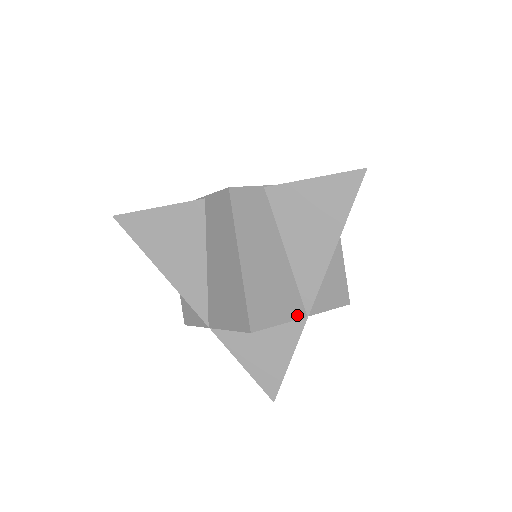
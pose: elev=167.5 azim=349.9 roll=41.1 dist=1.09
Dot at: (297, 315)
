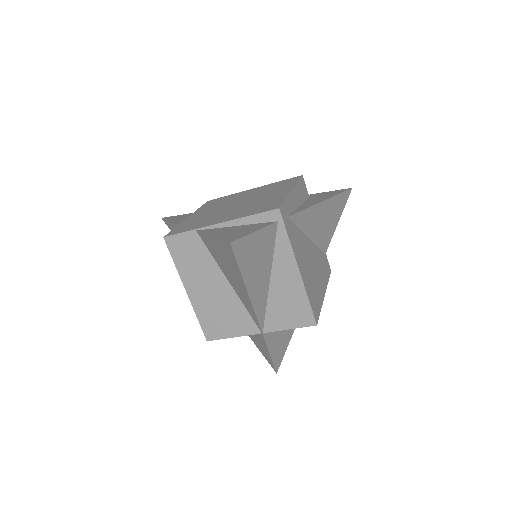
Dot at: (250, 331)
